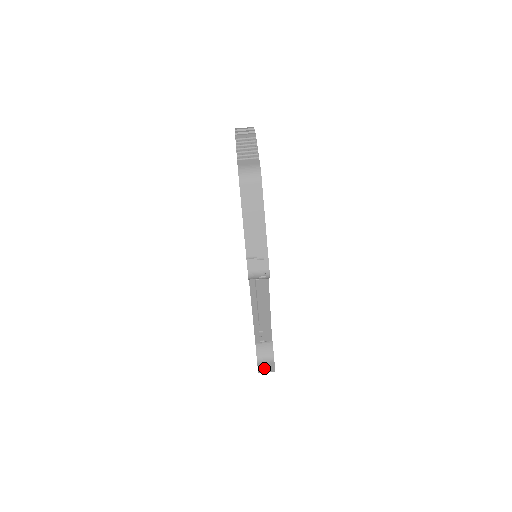
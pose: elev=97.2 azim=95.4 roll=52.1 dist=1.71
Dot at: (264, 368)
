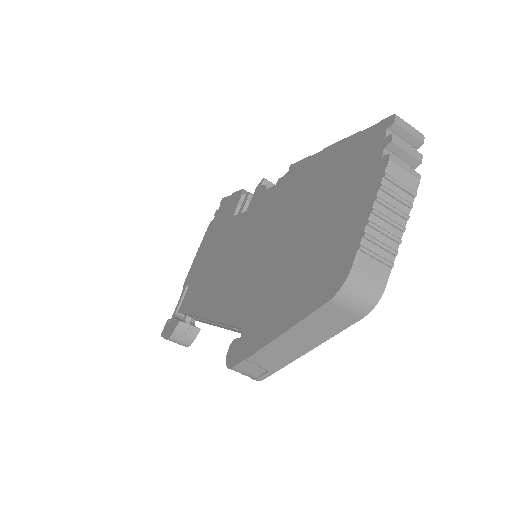
Dot at: occluded
